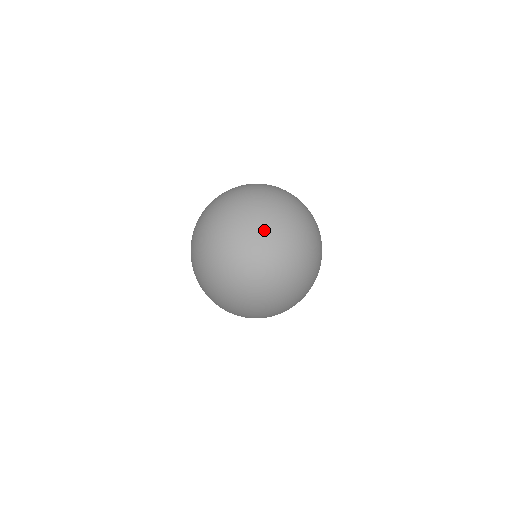
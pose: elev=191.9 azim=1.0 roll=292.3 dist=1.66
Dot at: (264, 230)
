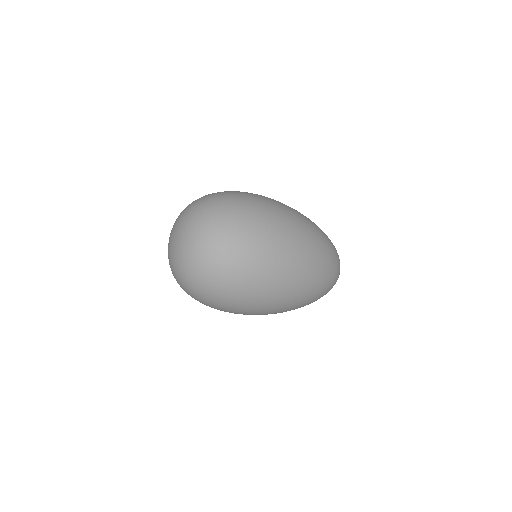
Dot at: (175, 236)
